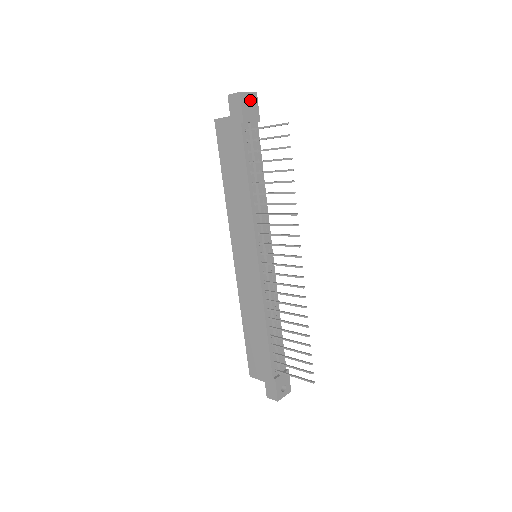
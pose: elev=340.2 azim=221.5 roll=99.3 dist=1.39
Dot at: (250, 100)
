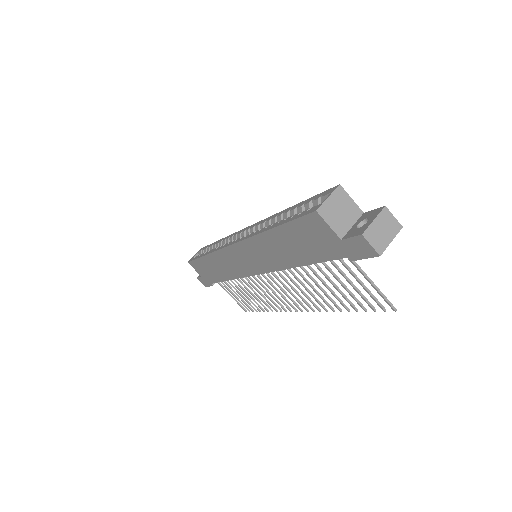
Dot at: occluded
